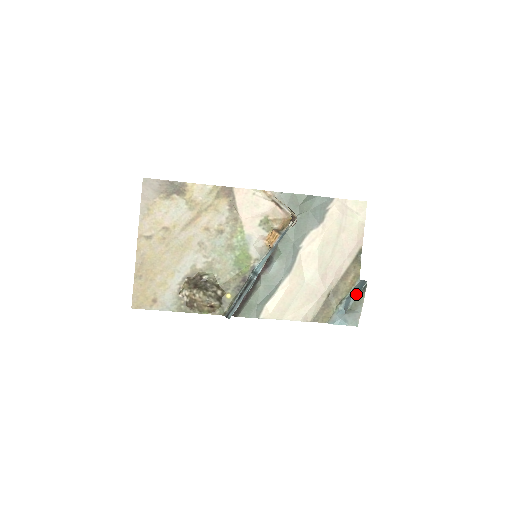
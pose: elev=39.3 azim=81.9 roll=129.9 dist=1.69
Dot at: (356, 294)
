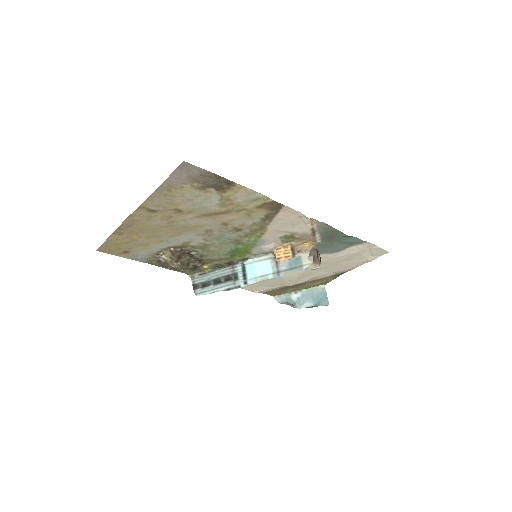
Dot at: (313, 302)
